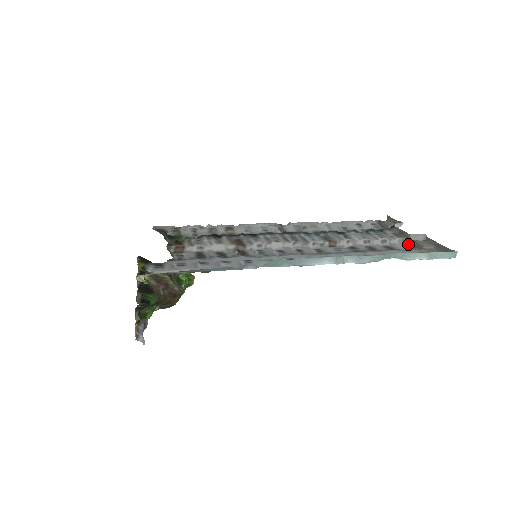
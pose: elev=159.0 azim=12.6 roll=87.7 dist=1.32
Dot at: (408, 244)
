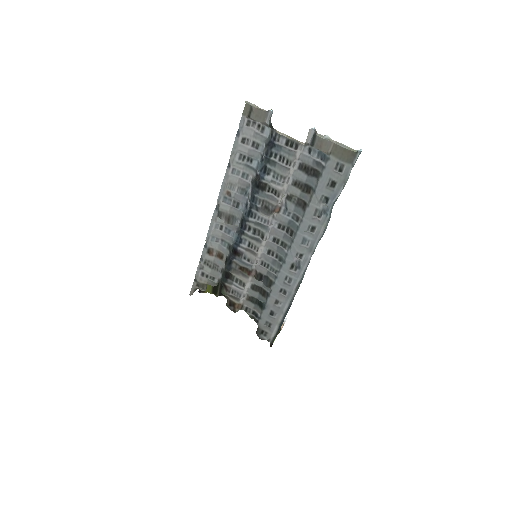
Dot at: (309, 145)
